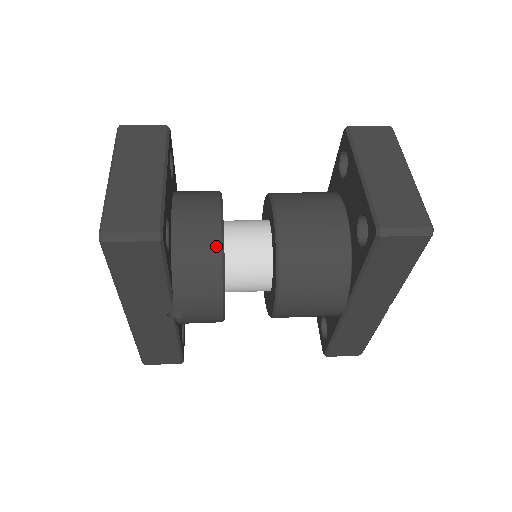
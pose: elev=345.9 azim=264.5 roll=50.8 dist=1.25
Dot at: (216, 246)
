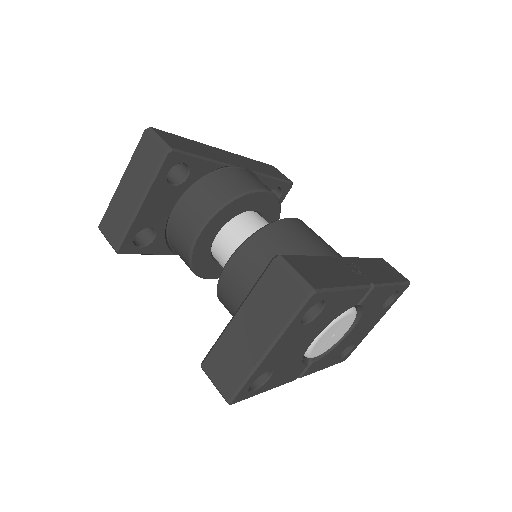
Dot at: (187, 254)
